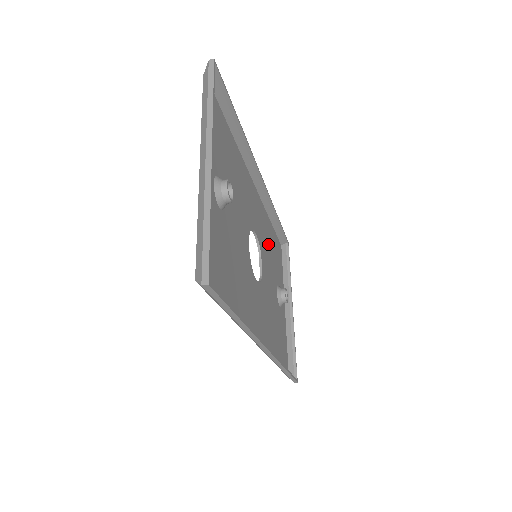
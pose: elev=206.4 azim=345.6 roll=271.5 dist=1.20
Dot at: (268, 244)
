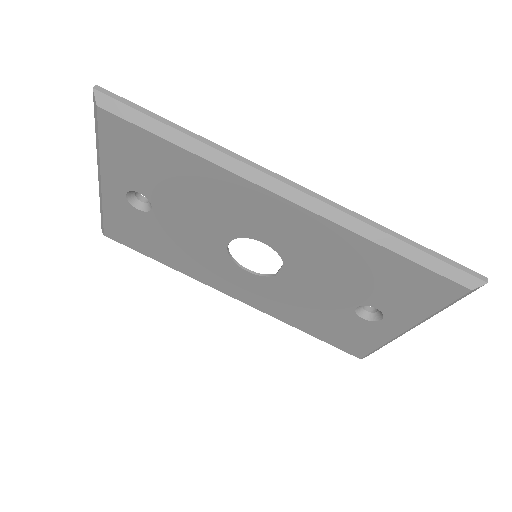
Dot at: (301, 307)
